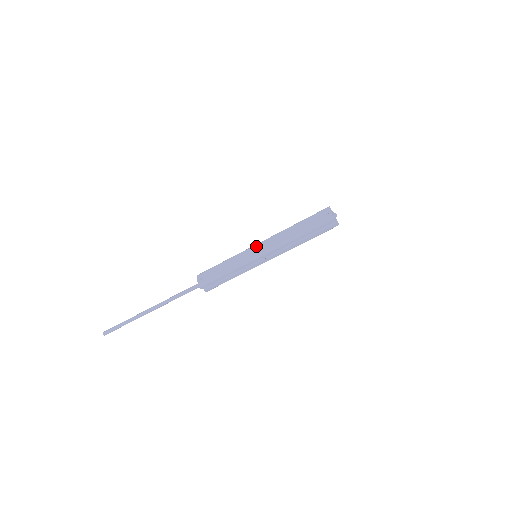
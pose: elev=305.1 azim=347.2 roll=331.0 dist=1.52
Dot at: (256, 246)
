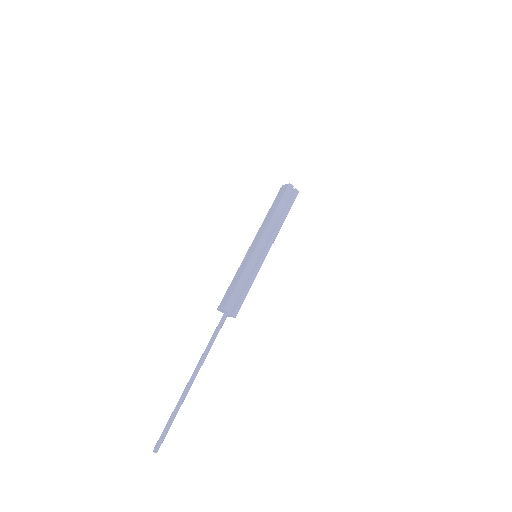
Dot at: (250, 247)
